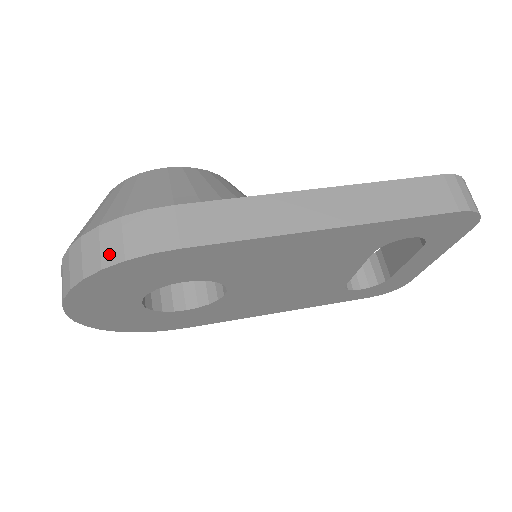
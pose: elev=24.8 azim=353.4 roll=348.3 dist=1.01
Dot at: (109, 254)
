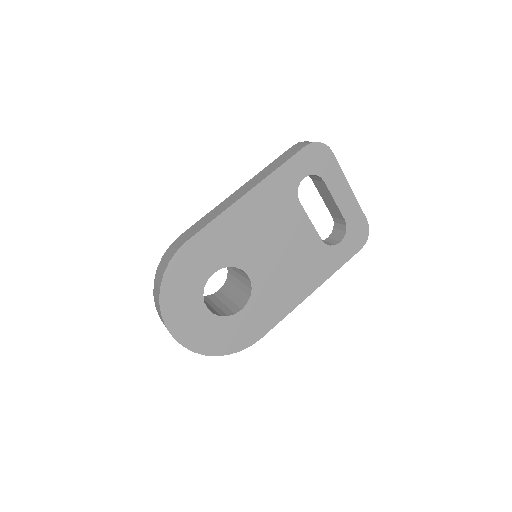
Dot at: (163, 268)
